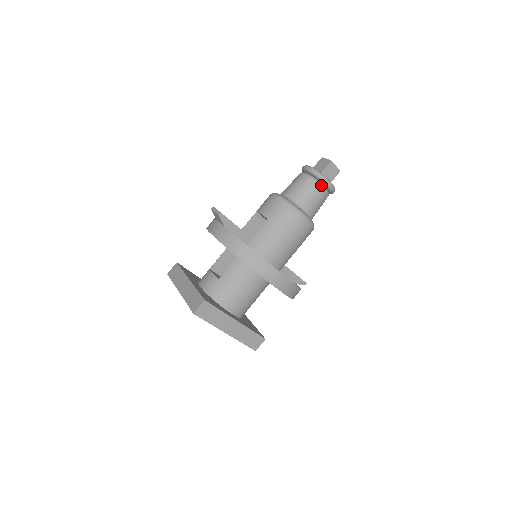
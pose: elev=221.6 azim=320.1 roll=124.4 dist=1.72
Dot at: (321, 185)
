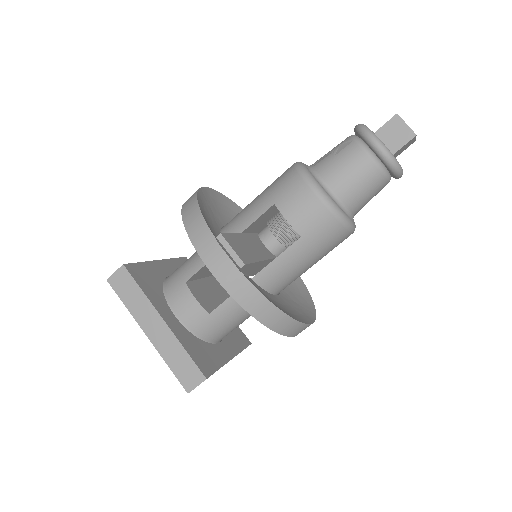
Dot at: (389, 178)
